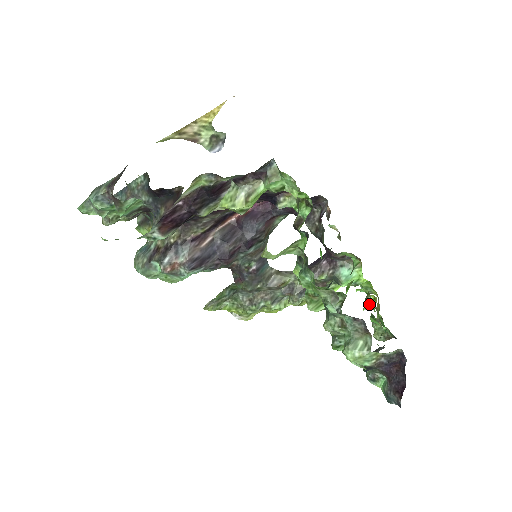
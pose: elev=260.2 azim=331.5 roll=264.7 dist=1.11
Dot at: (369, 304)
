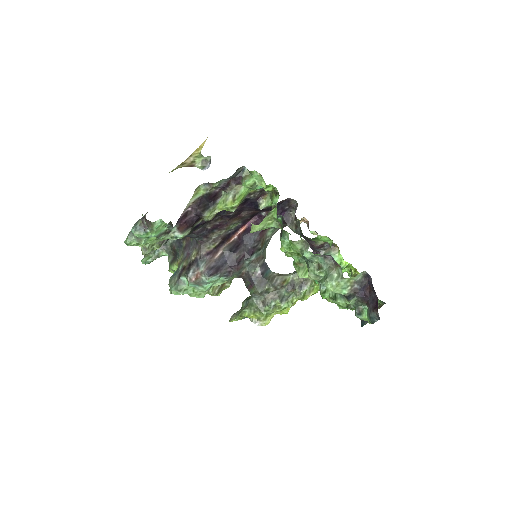
Dot at: (352, 276)
